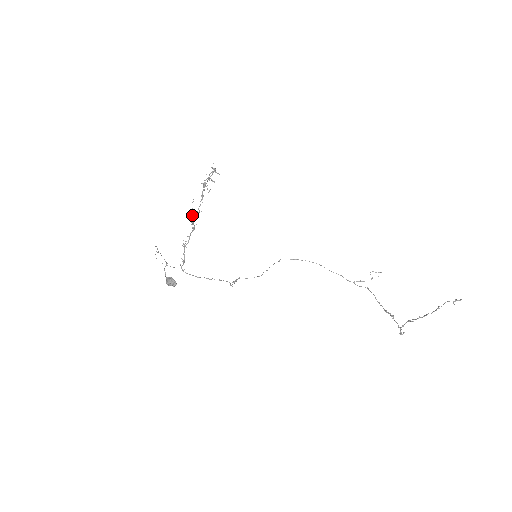
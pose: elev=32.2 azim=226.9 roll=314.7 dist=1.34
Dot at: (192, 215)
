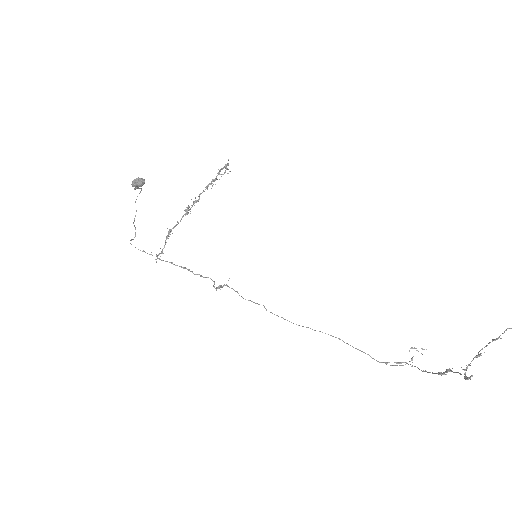
Dot at: (189, 209)
